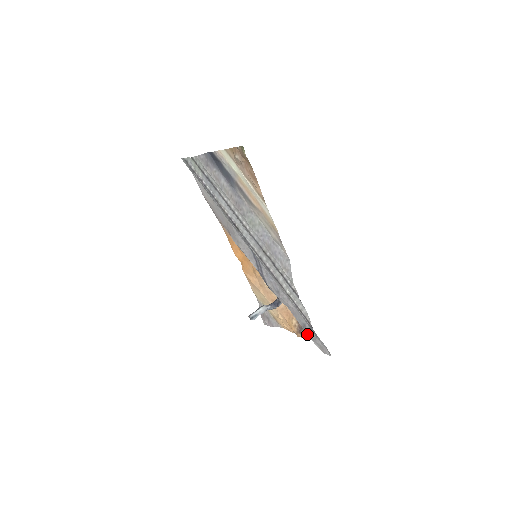
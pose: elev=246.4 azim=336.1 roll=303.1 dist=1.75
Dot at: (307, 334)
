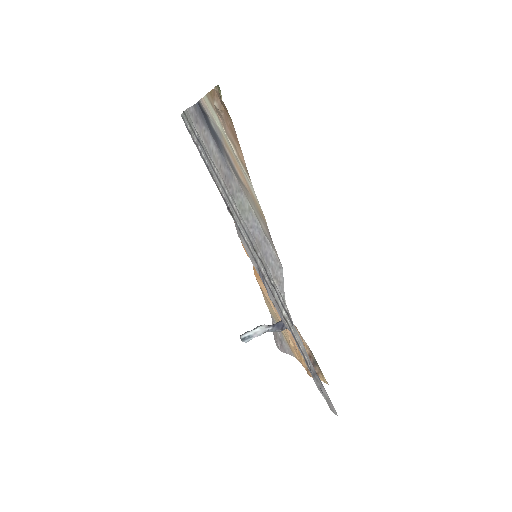
Dot at: occluded
